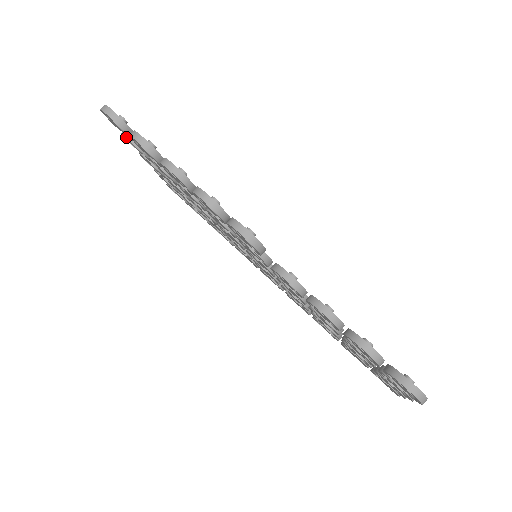
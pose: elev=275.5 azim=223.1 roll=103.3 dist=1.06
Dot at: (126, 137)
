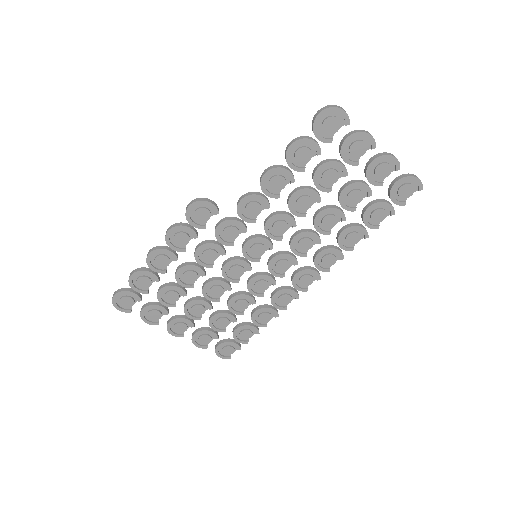
Dot at: (142, 311)
